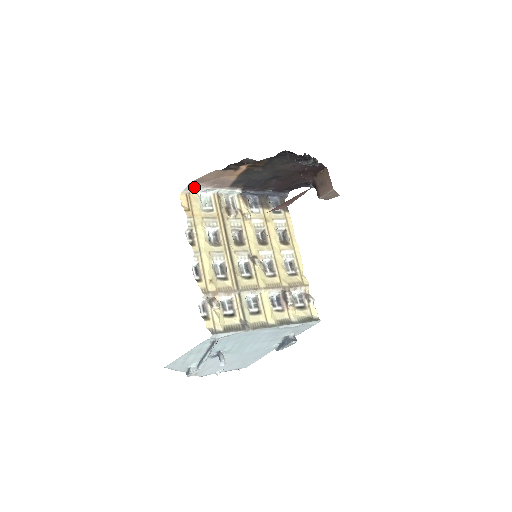
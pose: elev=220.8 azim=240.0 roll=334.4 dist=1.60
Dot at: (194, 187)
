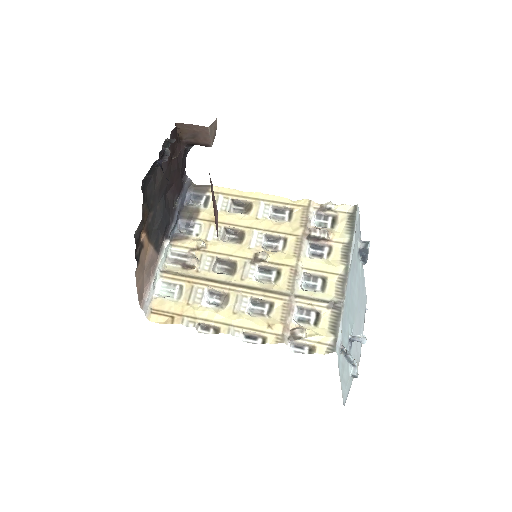
Dot at: (146, 301)
